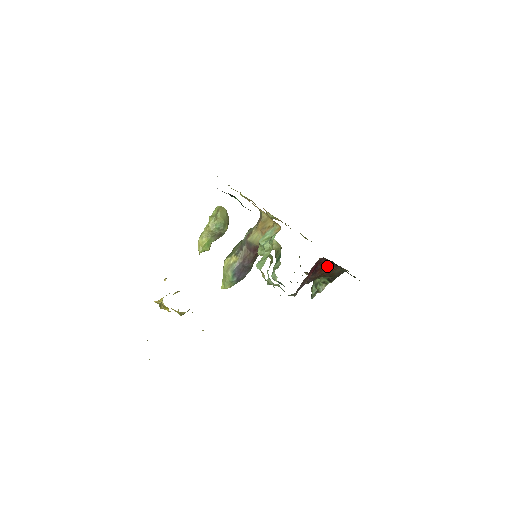
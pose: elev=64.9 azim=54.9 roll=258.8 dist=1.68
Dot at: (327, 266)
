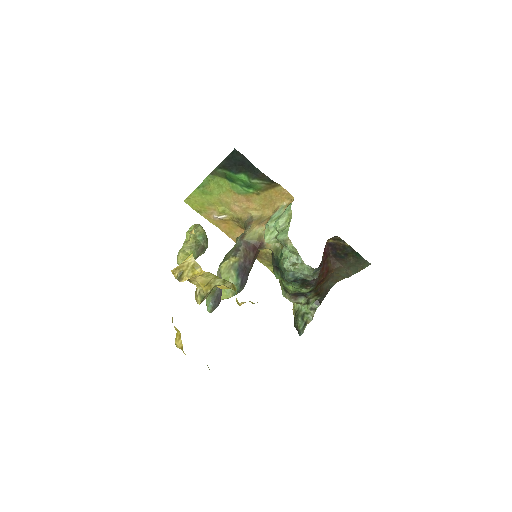
Dot at: (327, 263)
